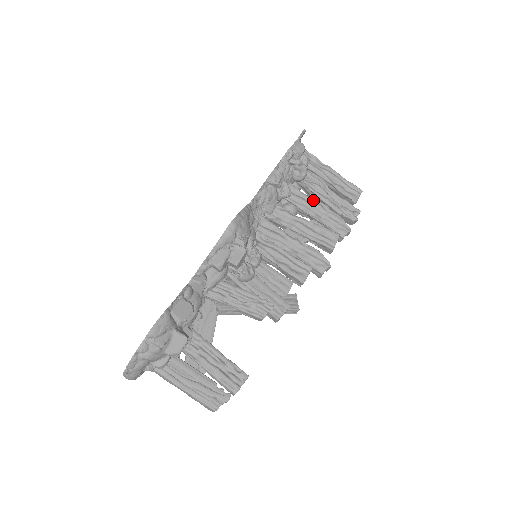
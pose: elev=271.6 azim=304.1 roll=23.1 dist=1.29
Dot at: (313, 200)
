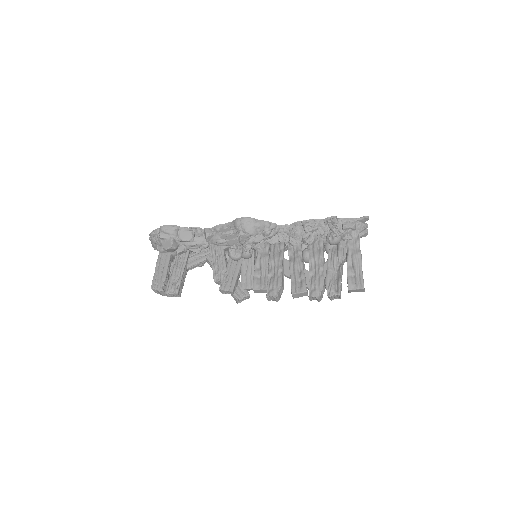
Dot at: (325, 262)
